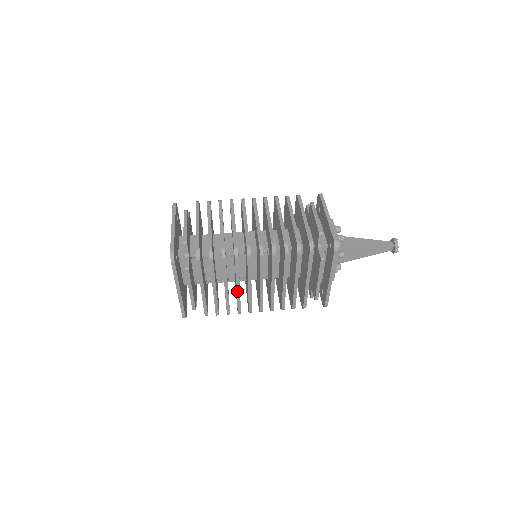
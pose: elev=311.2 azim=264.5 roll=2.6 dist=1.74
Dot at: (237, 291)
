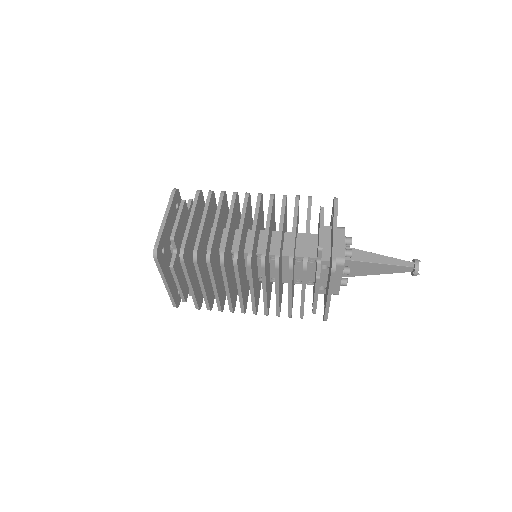
Dot at: (227, 293)
